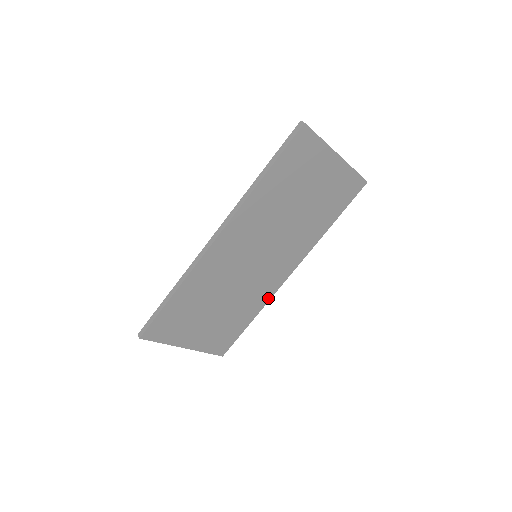
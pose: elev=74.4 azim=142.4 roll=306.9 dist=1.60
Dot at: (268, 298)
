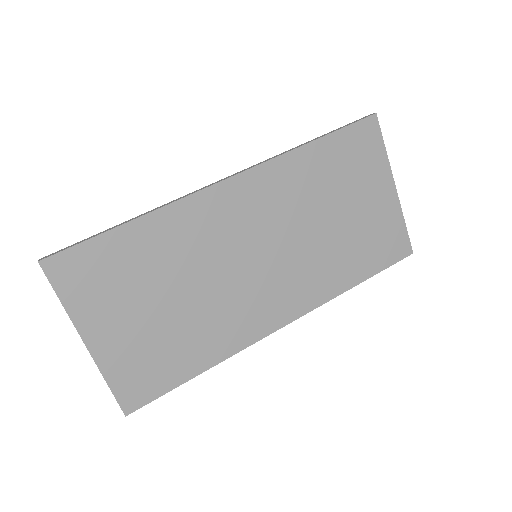
Dot at: (239, 346)
